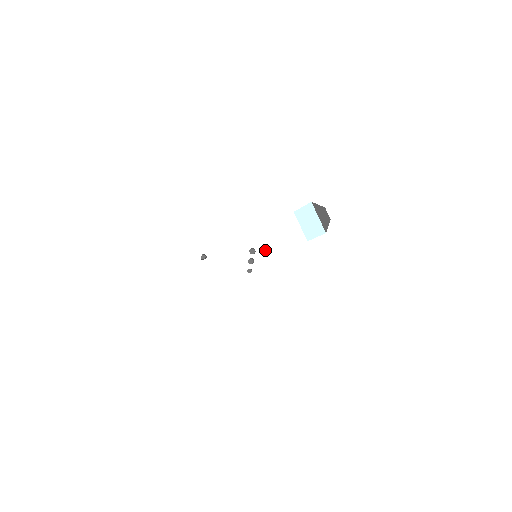
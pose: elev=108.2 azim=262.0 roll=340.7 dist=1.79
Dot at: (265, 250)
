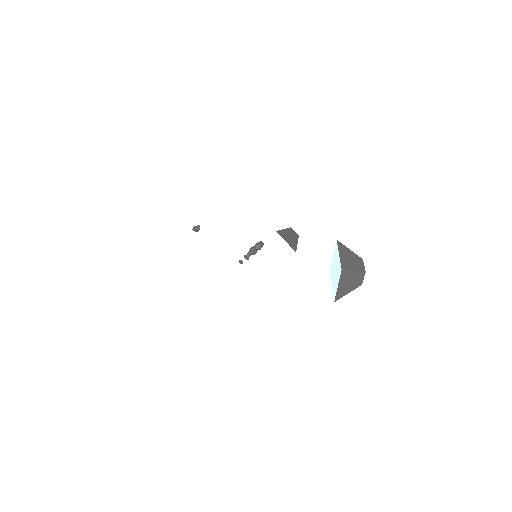
Dot at: (285, 240)
